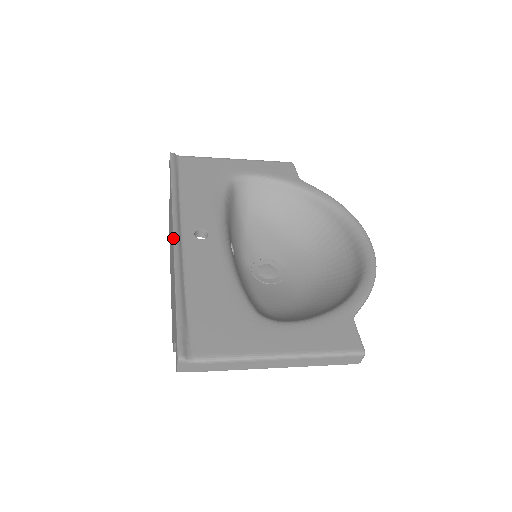
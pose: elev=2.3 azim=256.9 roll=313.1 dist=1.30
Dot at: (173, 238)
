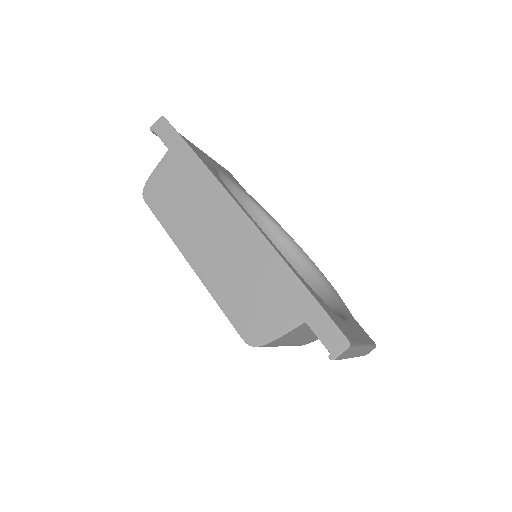
Dot at: occluded
